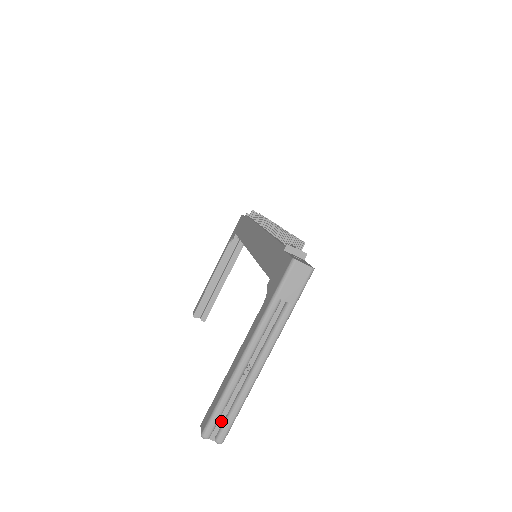
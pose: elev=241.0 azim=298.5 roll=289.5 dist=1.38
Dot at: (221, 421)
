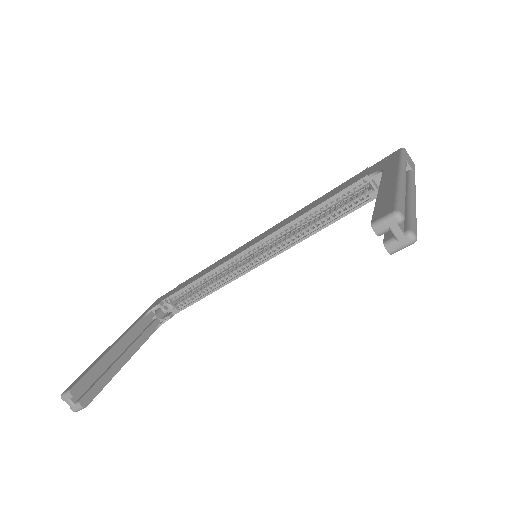
Dot at: occluded
